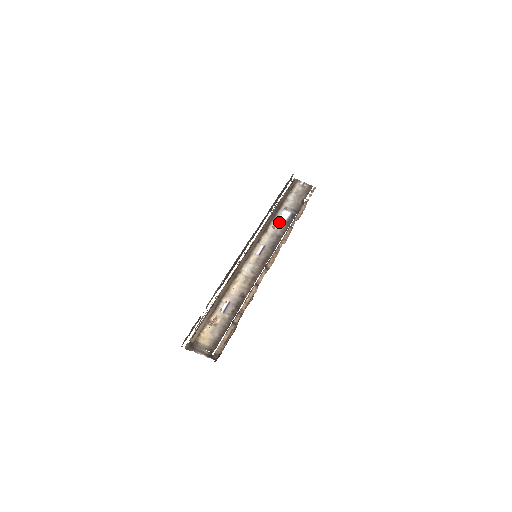
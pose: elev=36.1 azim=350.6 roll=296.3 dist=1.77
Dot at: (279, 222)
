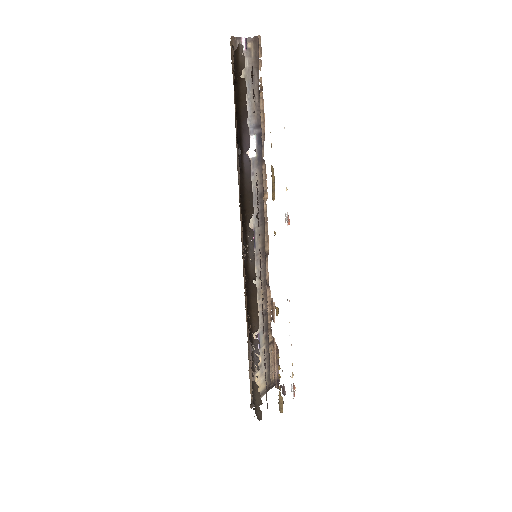
Dot at: (251, 170)
